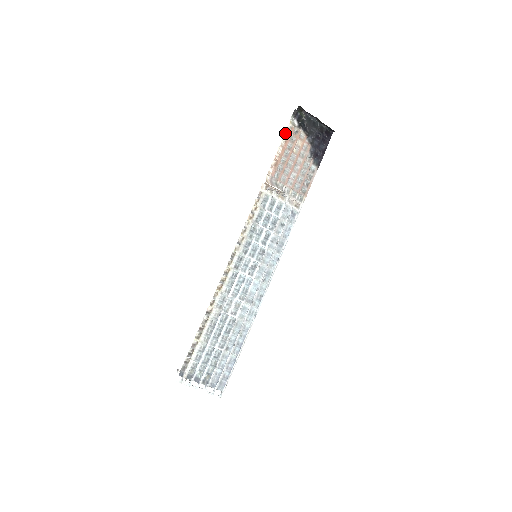
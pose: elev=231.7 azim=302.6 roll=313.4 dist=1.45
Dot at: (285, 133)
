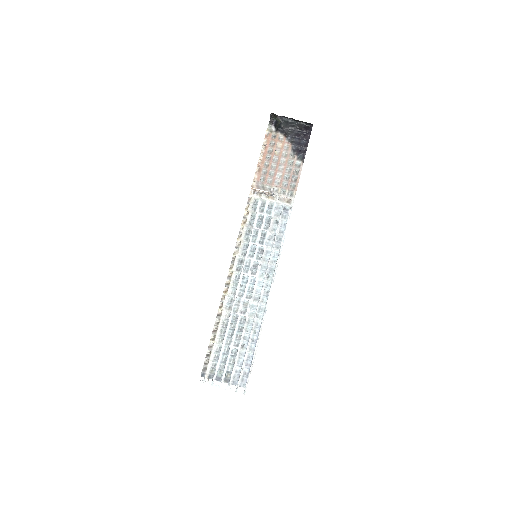
Dot at: (264, 141)
